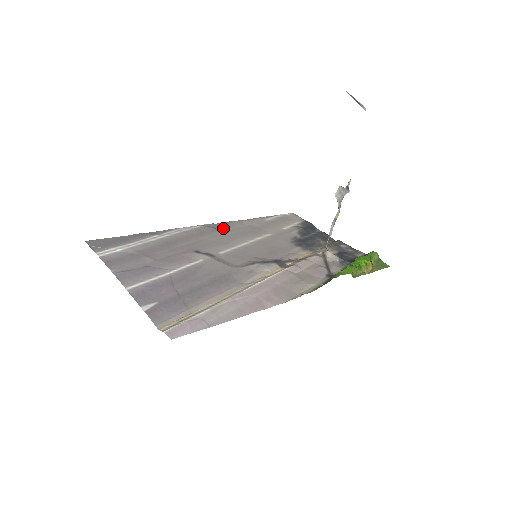
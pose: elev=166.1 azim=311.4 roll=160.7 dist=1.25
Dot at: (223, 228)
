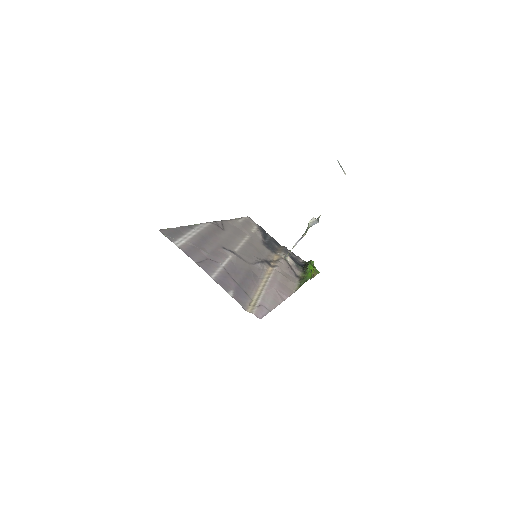
Dot at: (222, 227)
